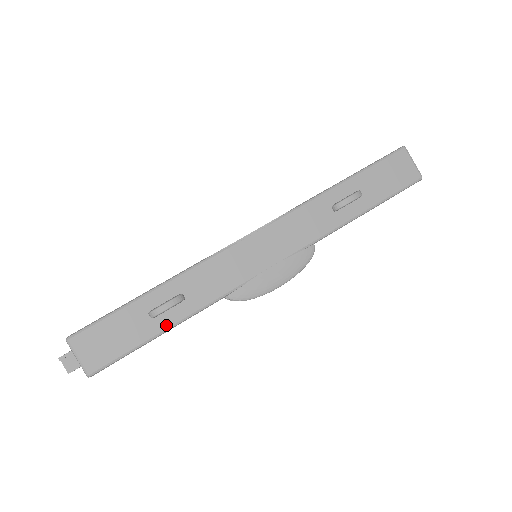
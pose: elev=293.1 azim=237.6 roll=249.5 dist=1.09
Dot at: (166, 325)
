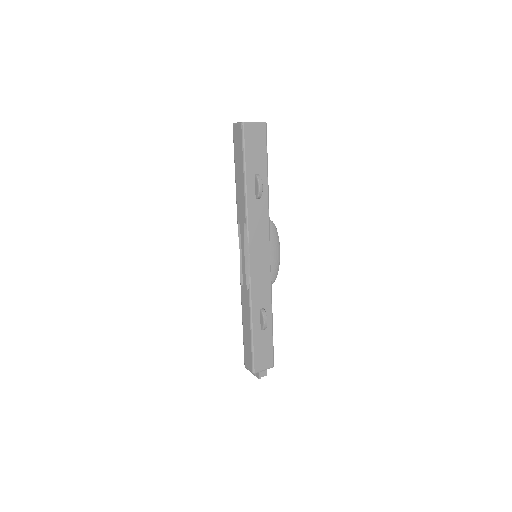
Dot at: (270, 323)
